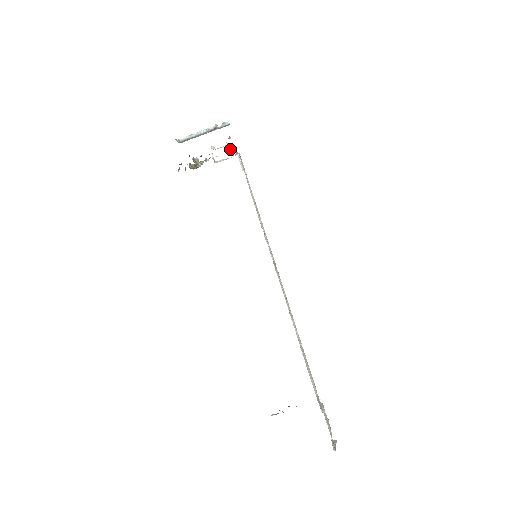
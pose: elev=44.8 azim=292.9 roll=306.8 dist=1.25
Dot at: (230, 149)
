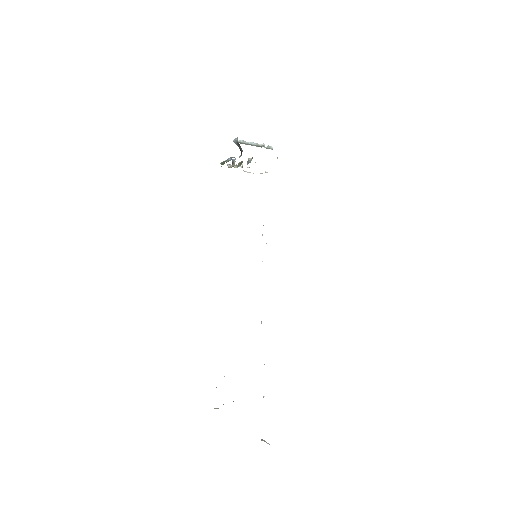
Dot at: occluded
